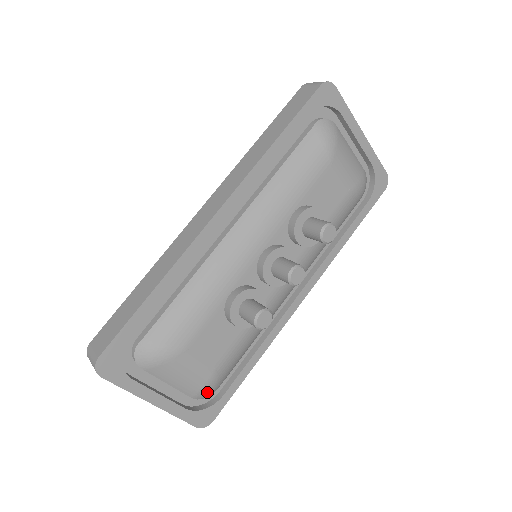
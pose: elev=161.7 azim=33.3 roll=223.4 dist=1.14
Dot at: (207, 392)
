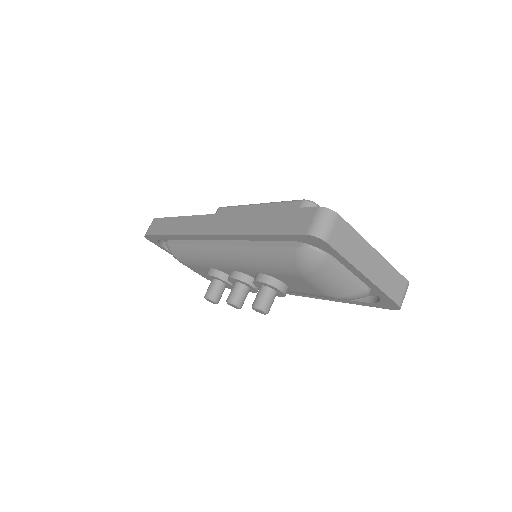
Dot at: occluded
